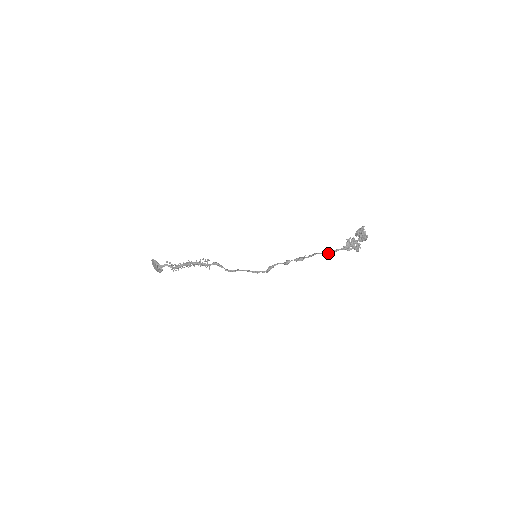
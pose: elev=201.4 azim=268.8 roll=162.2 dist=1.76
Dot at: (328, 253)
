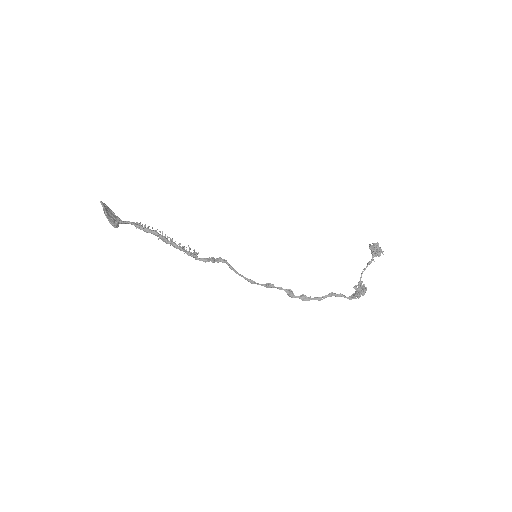
Dot at: occluded
